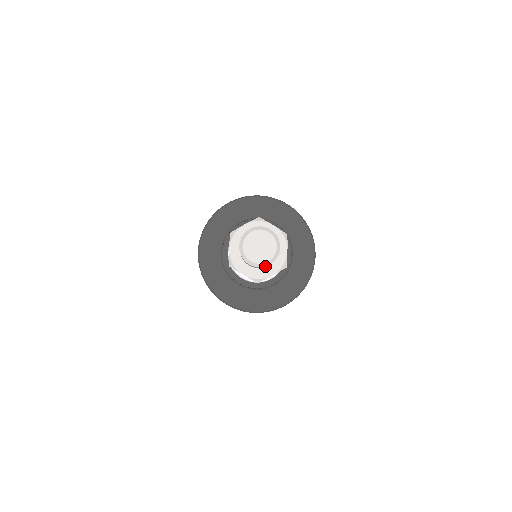
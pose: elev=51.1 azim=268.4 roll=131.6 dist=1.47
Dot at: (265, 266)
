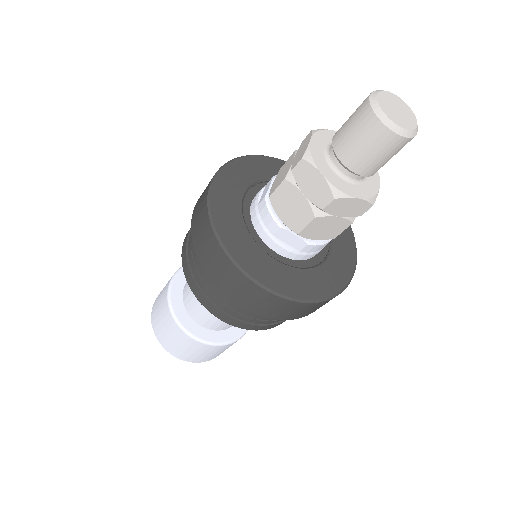
Dot at: (391, 143)
